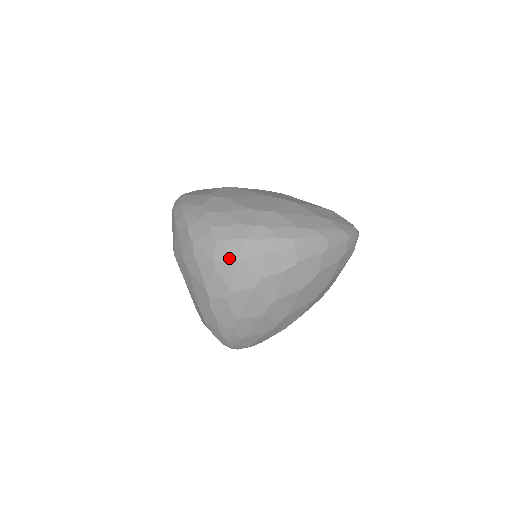
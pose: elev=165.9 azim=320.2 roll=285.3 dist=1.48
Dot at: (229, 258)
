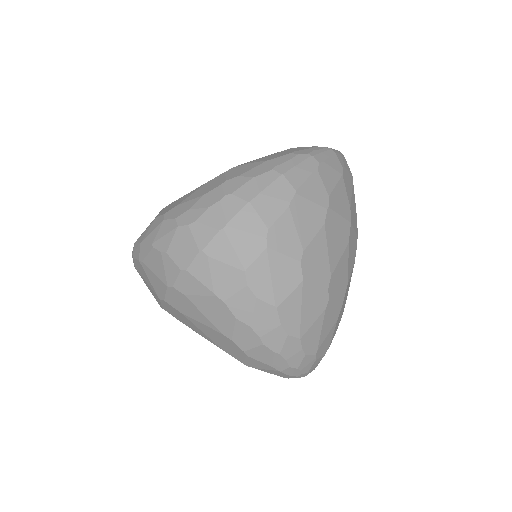
Dot at: (215, 231)
